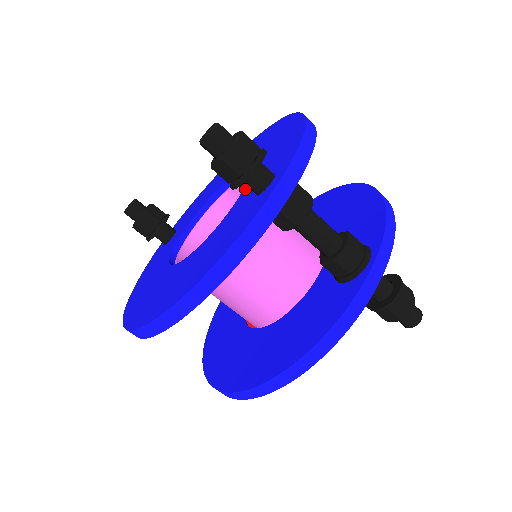
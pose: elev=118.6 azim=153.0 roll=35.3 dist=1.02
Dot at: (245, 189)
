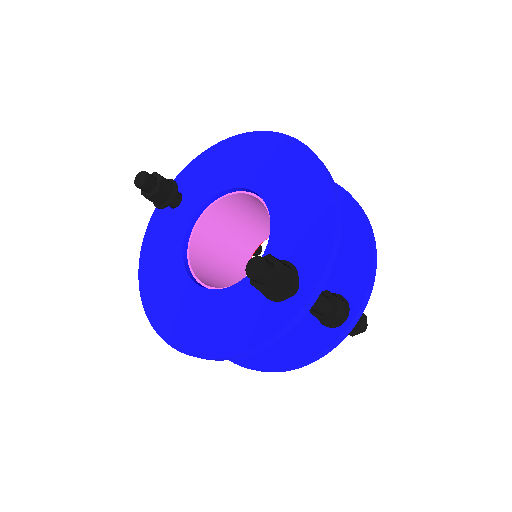
Dot at: occluded
